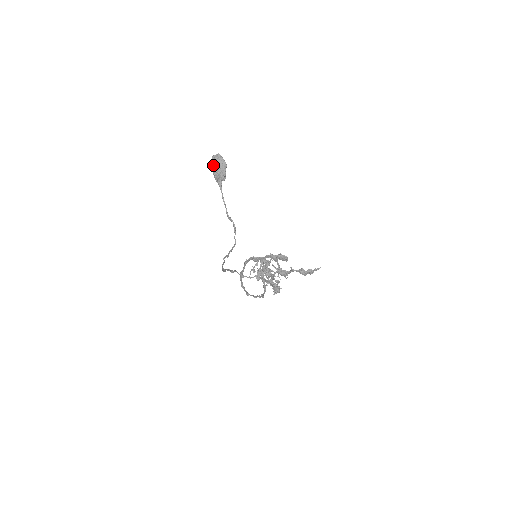
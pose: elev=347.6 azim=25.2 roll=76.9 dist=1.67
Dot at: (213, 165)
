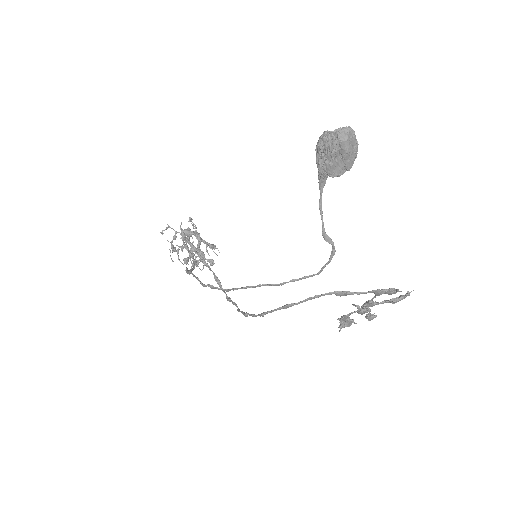
Dot at: (338, 149)
